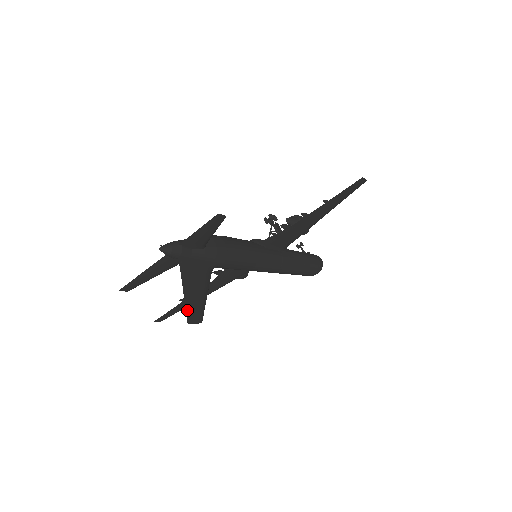
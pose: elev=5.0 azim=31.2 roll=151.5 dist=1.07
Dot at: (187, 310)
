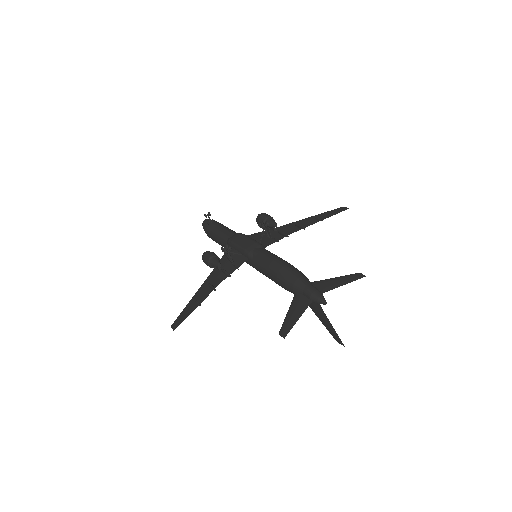
Dot at: (339, 338)
